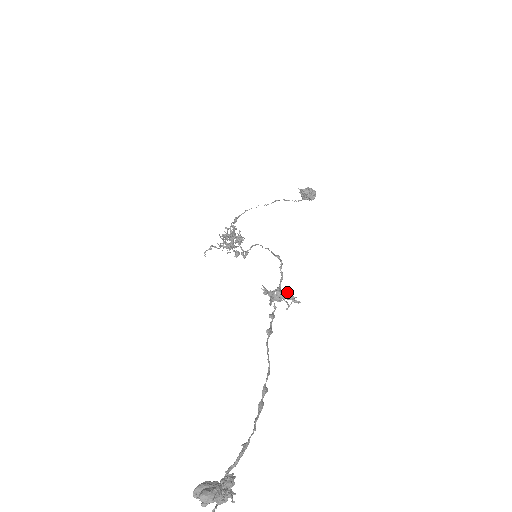
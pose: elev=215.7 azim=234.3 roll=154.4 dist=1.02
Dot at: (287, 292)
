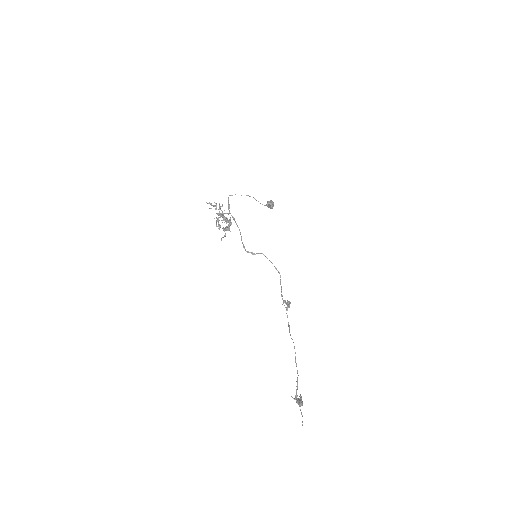
Dot at: occluded
